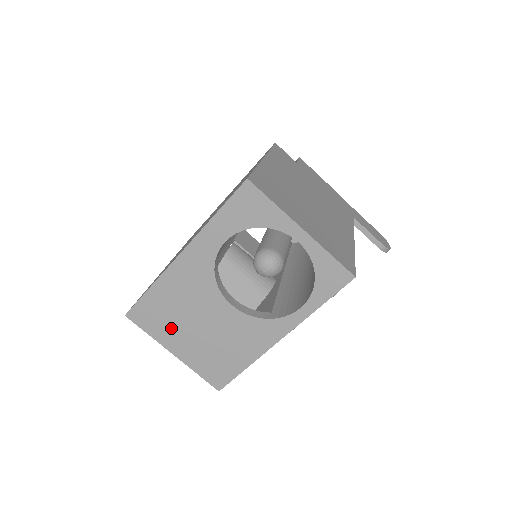
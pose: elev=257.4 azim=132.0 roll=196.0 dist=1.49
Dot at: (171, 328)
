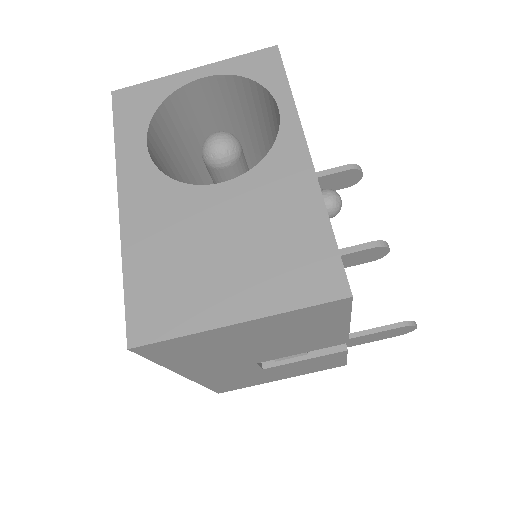
Dot at: (196, 290)
